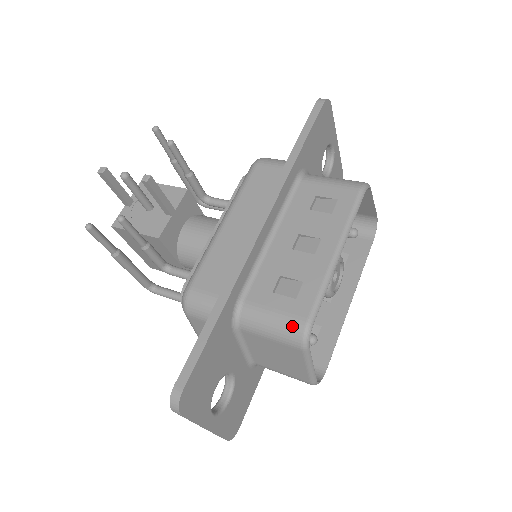
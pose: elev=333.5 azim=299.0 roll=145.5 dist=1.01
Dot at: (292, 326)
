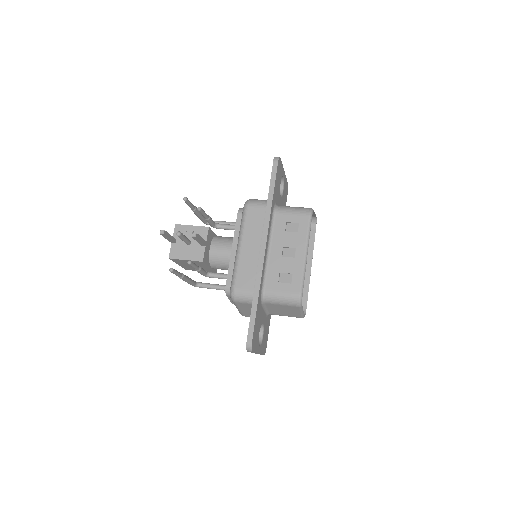
Dot at: (293, 298)
